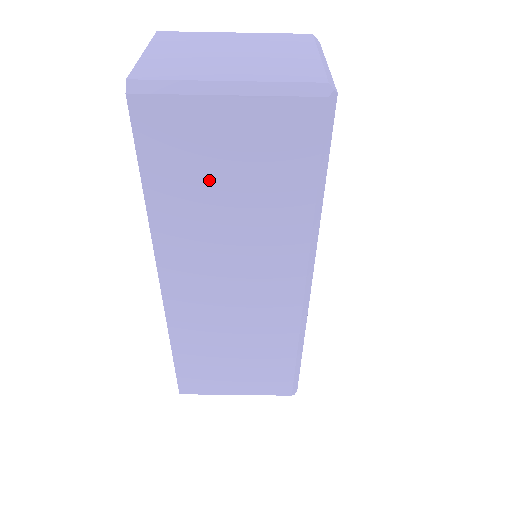
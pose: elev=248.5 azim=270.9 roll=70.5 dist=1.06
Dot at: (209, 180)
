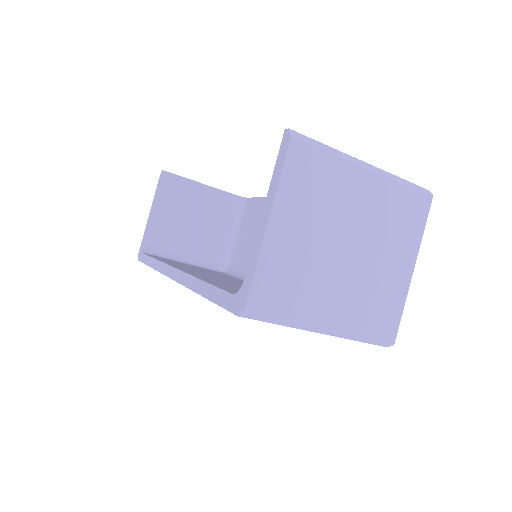
Dot at: occluded
